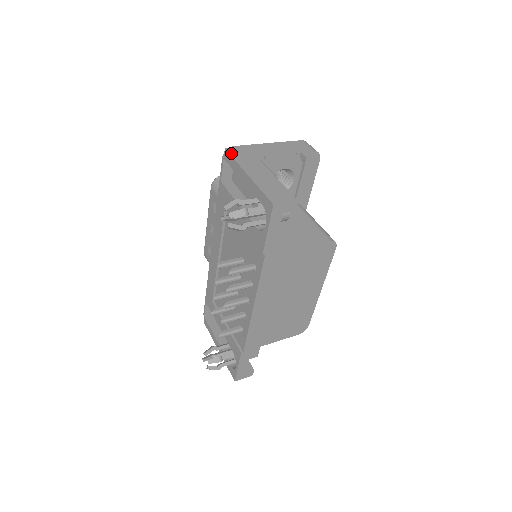
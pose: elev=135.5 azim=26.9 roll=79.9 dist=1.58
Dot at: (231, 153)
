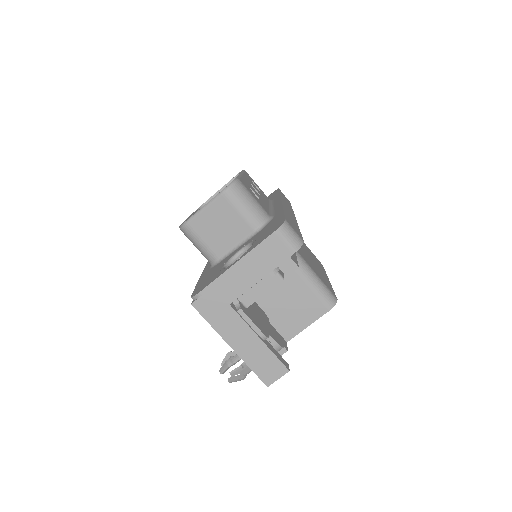
Dot at: (201, 312)
